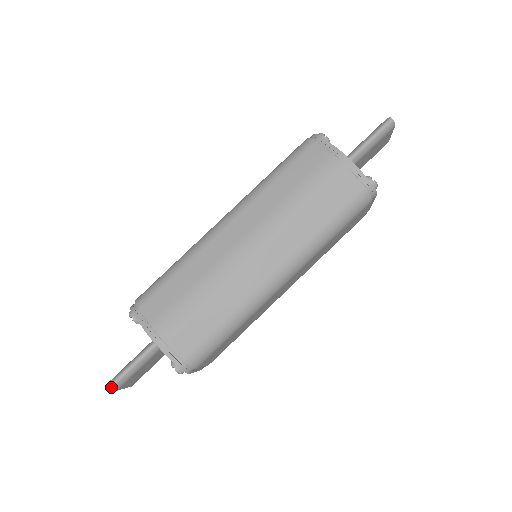
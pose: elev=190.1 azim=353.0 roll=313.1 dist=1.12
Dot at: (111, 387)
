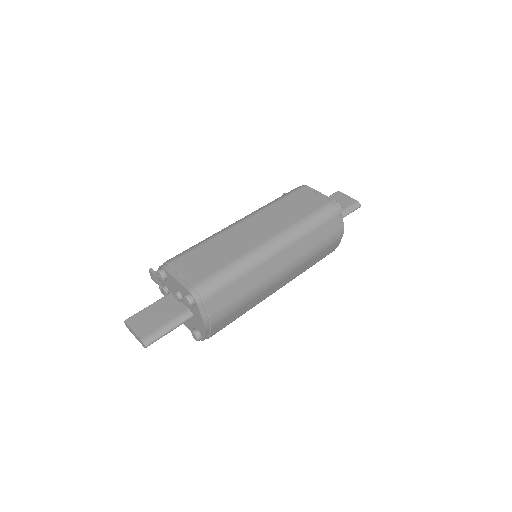
Dot at: occluded
